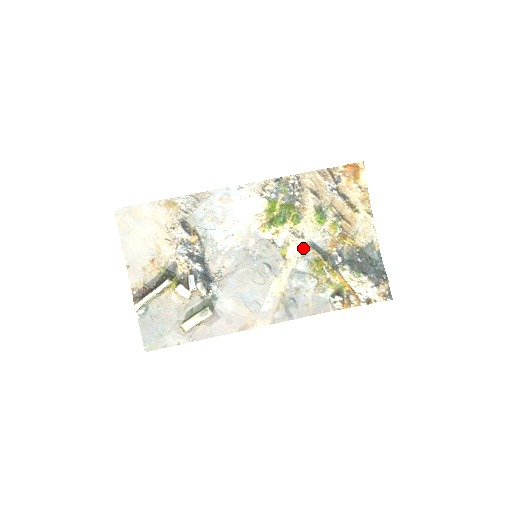
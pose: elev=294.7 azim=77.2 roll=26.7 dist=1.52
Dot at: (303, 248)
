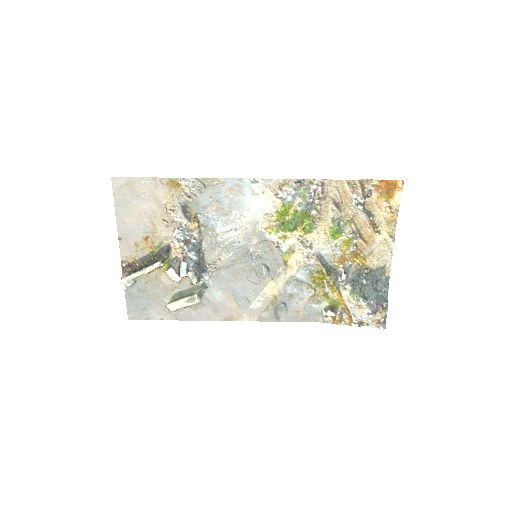
Dot at: (308, 258)
